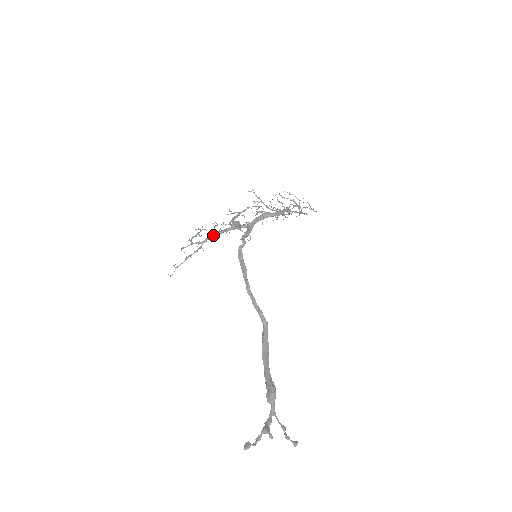
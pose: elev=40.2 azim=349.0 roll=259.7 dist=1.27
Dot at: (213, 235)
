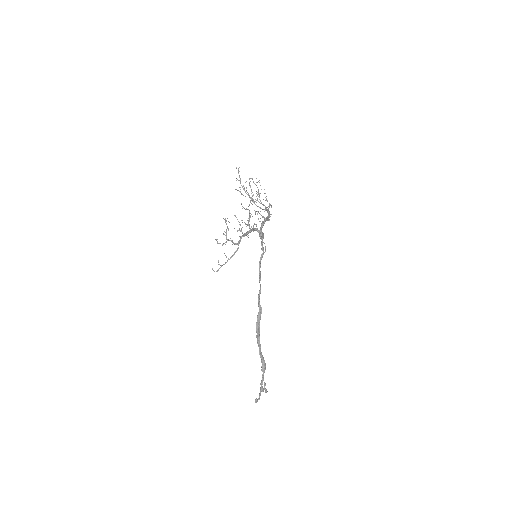
Dot at: occluded
